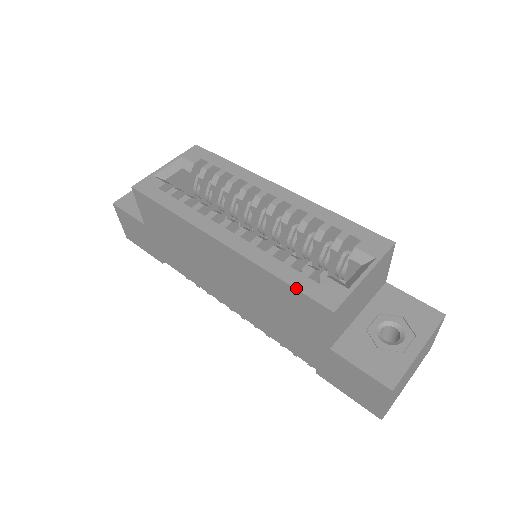
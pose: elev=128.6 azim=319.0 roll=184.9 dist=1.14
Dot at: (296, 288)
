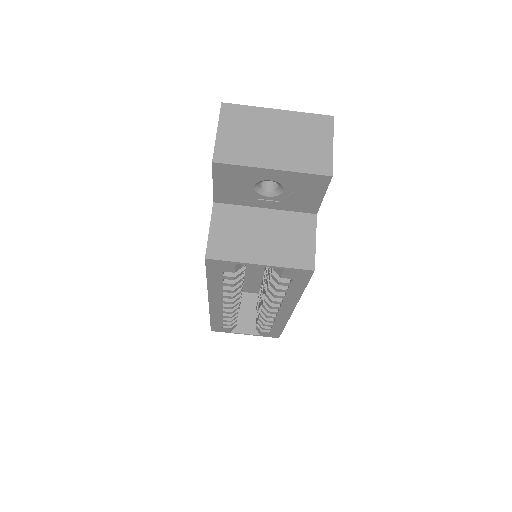
Dot at: (211, 324)
